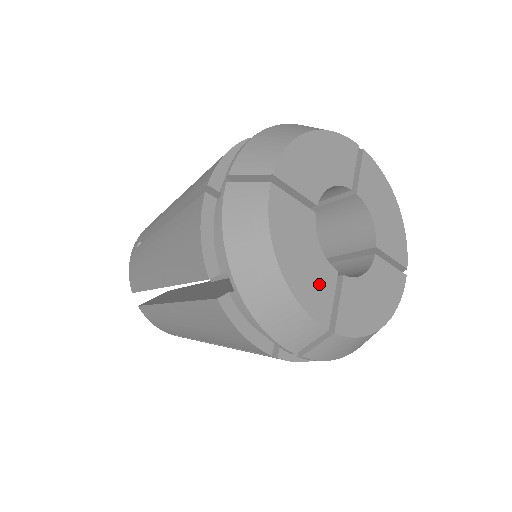
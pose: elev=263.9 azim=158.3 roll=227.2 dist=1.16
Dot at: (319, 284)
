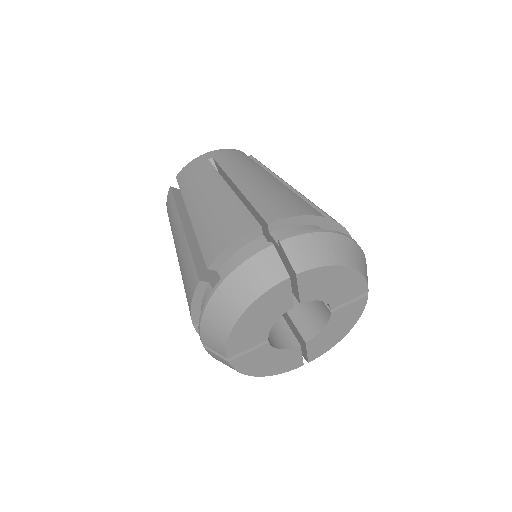
Dot at: (250, 337)
